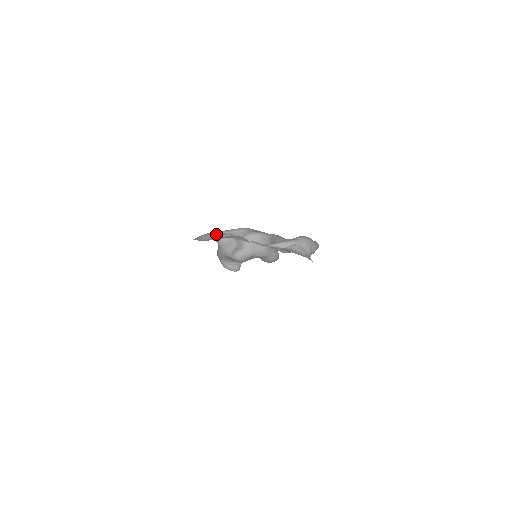
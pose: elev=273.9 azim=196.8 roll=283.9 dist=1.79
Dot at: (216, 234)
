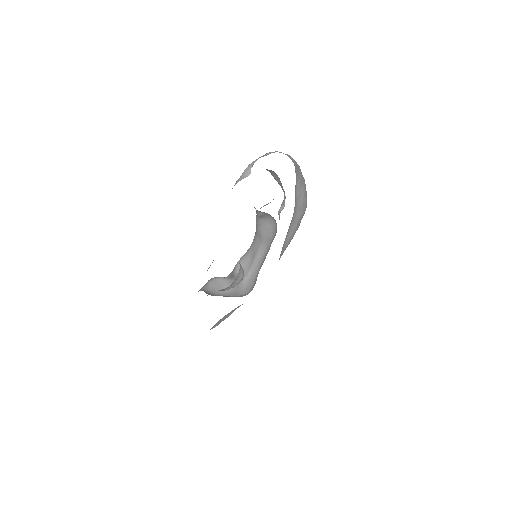
Dot at: occluded
